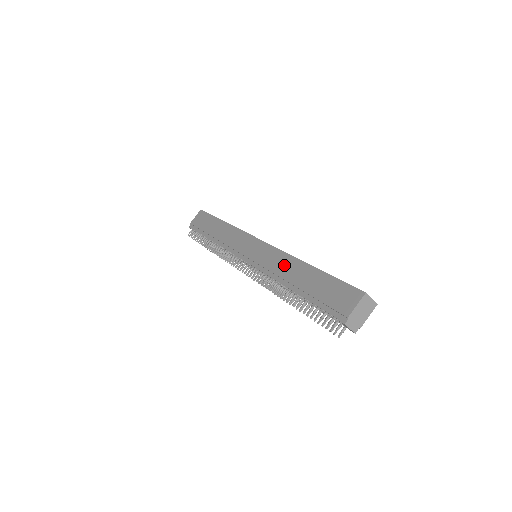
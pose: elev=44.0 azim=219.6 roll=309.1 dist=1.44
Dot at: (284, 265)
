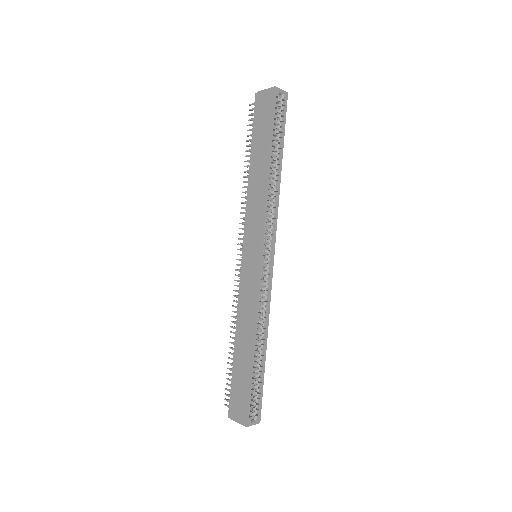
Dot at: (247, 319)
